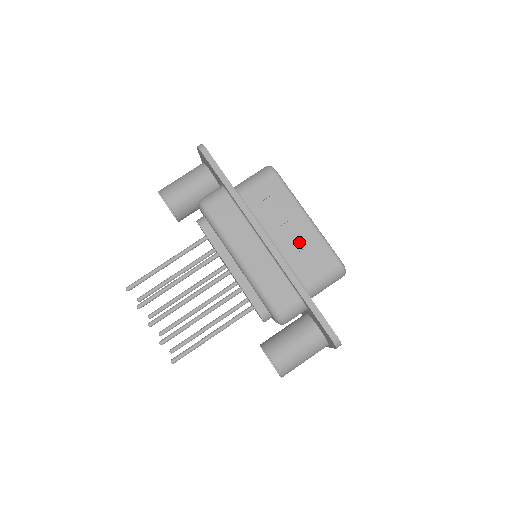
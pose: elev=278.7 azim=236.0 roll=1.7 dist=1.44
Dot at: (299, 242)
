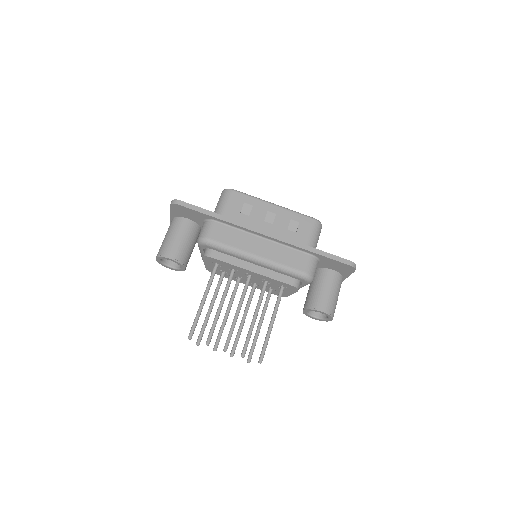
Dot at: (283, 223)
